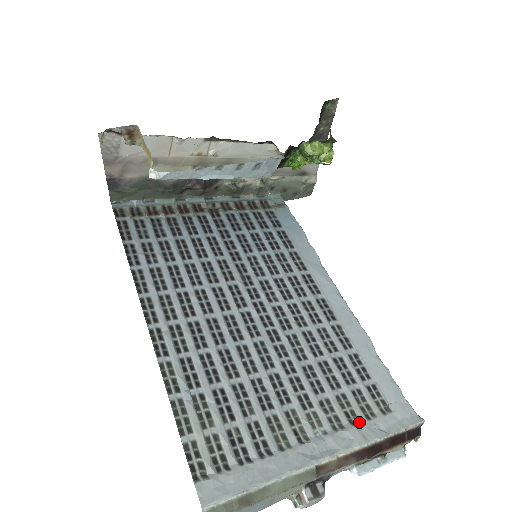
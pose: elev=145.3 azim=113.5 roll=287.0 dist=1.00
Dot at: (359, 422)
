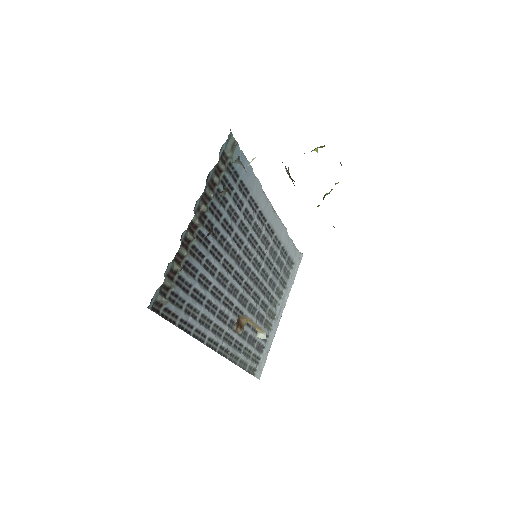
Dot at: (286, 284)
